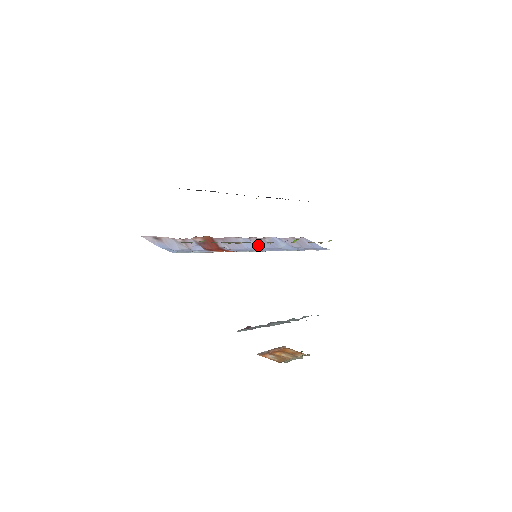
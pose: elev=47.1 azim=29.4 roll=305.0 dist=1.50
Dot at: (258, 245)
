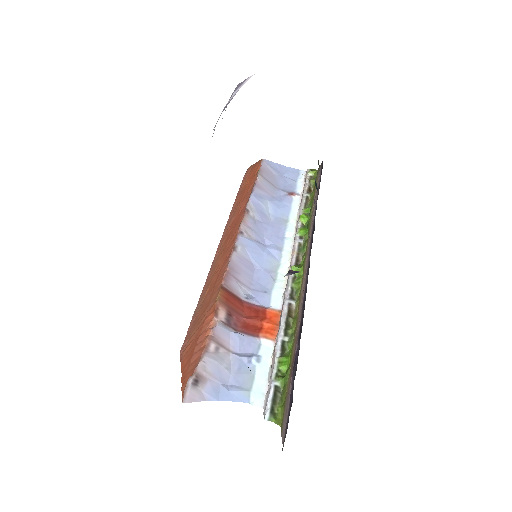
Dot at: (256, 239)
